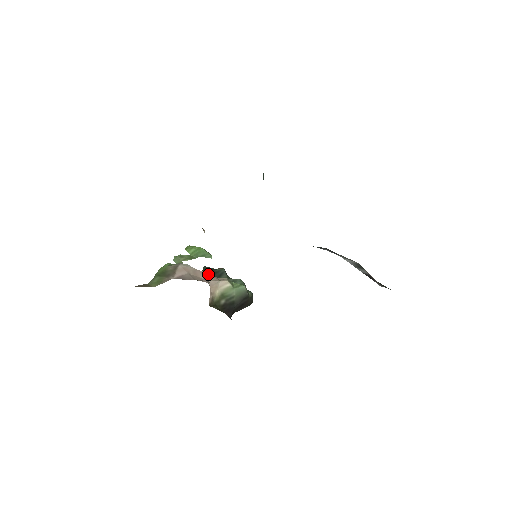
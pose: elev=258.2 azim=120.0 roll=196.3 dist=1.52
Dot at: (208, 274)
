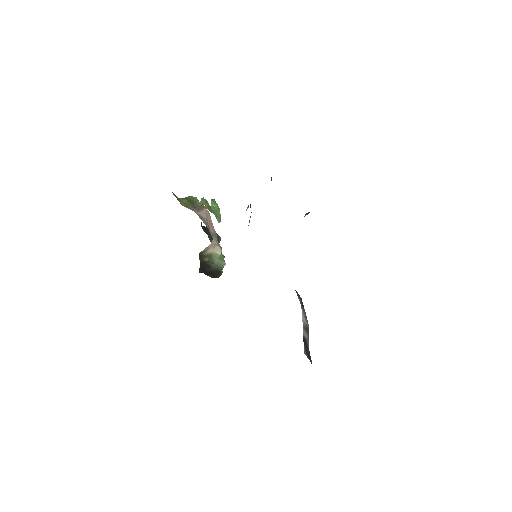
Dot at: occluded
